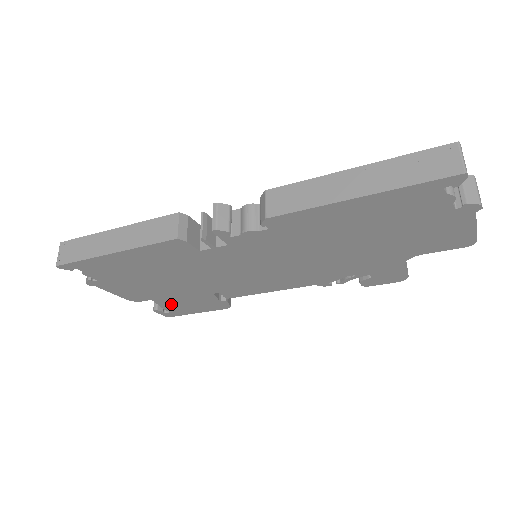
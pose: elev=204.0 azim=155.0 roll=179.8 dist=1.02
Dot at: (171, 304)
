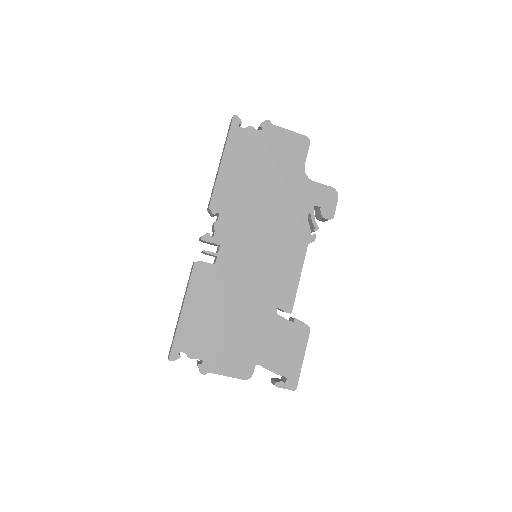
Dot at: (273, 360)
